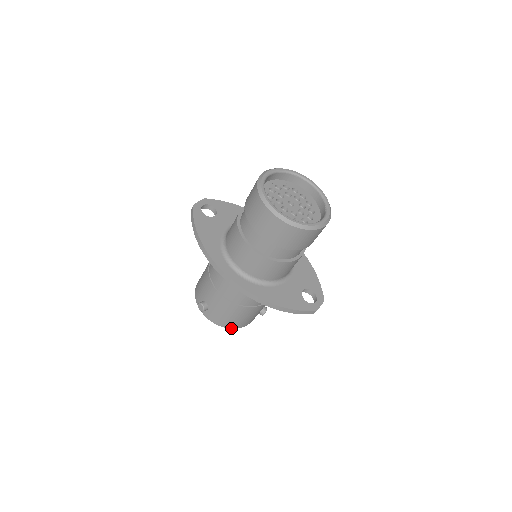
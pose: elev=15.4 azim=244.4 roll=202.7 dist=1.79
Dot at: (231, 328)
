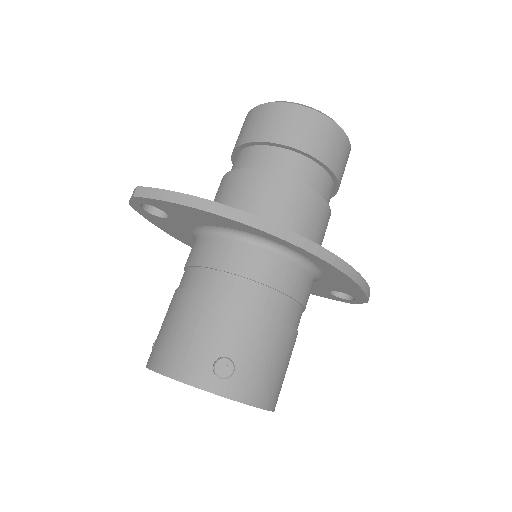
Dot at: (270, 410)
